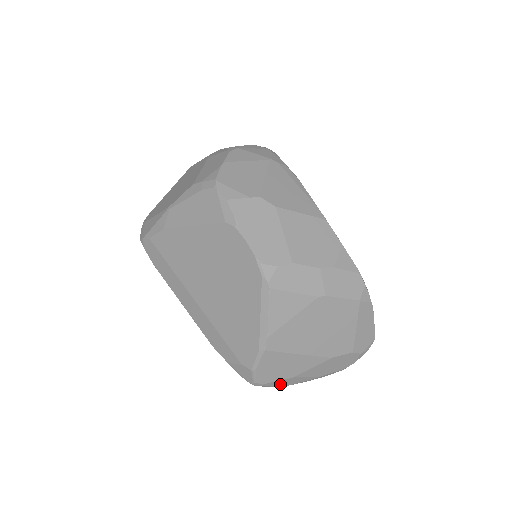
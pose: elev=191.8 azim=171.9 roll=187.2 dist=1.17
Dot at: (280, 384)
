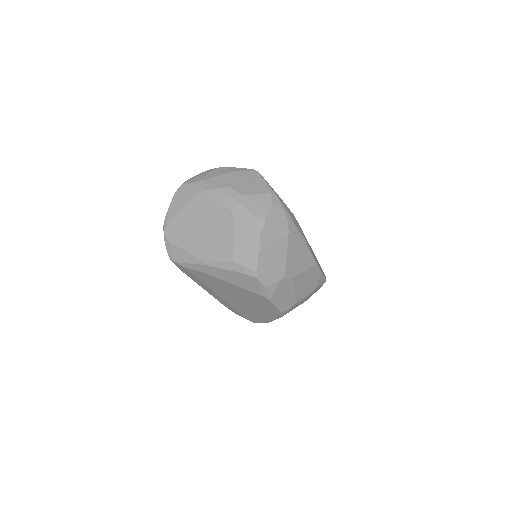
Dot at: occluded
